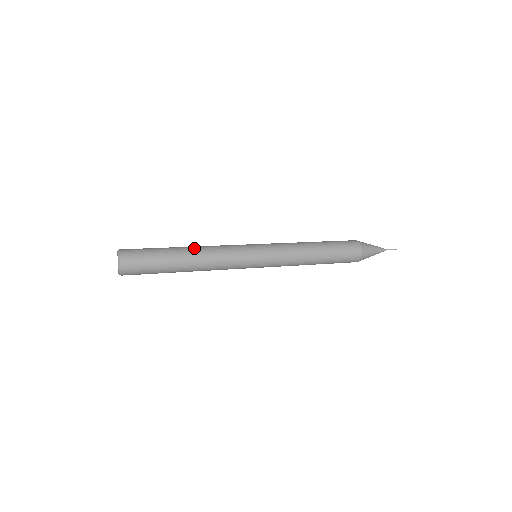
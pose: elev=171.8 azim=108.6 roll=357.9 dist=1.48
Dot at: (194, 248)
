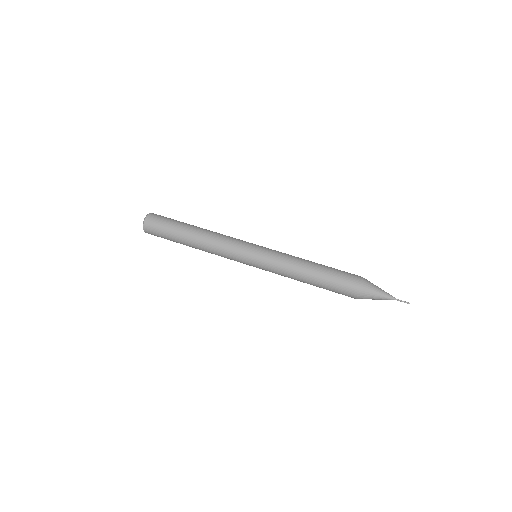
Dot at: (204, 229)
